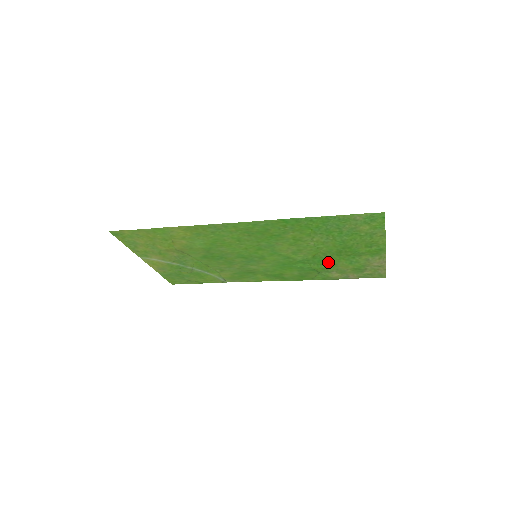
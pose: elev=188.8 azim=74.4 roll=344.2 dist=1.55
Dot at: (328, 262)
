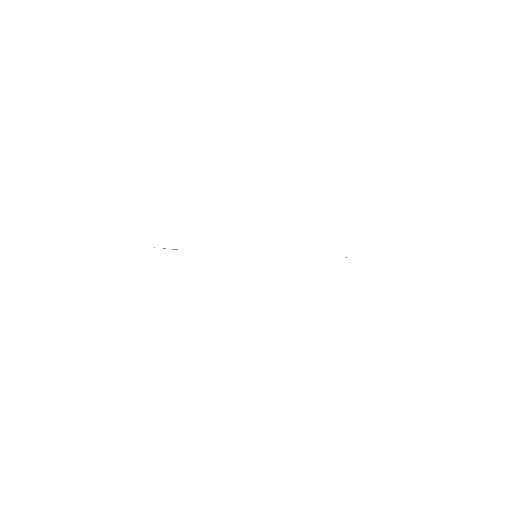
Dot at: occluded
